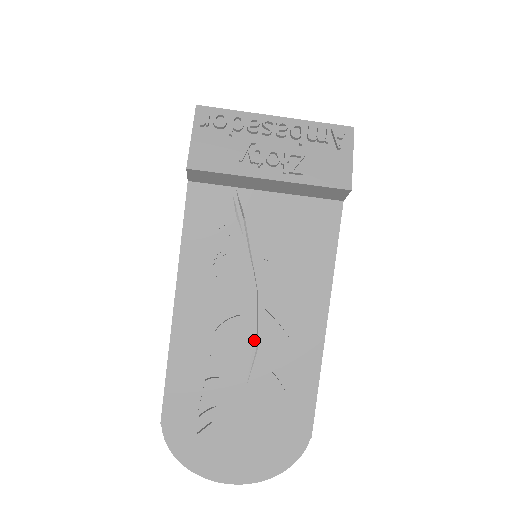
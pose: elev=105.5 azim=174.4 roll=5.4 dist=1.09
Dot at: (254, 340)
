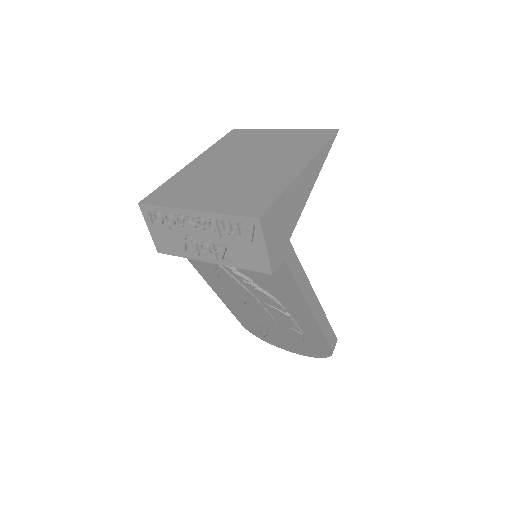
Dot at: (268, 314)
